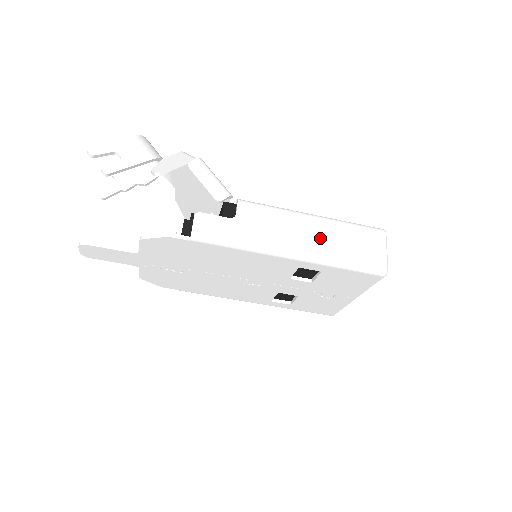
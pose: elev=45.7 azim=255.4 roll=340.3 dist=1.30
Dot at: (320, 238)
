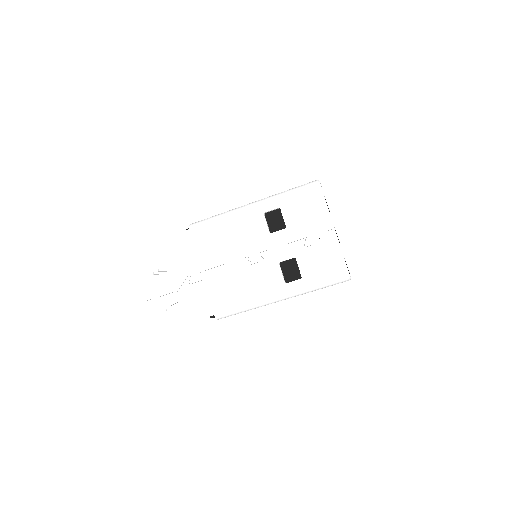
Dot at: occluded
